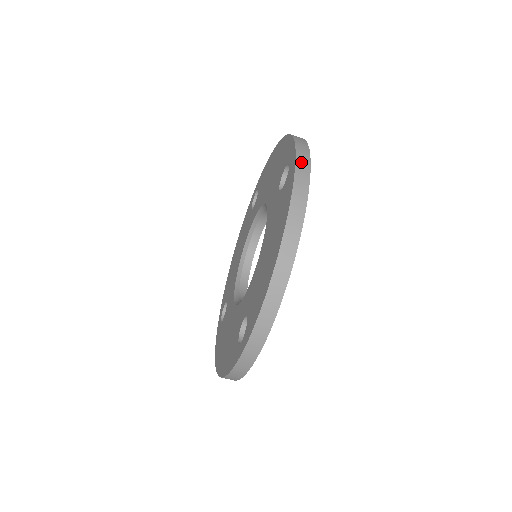
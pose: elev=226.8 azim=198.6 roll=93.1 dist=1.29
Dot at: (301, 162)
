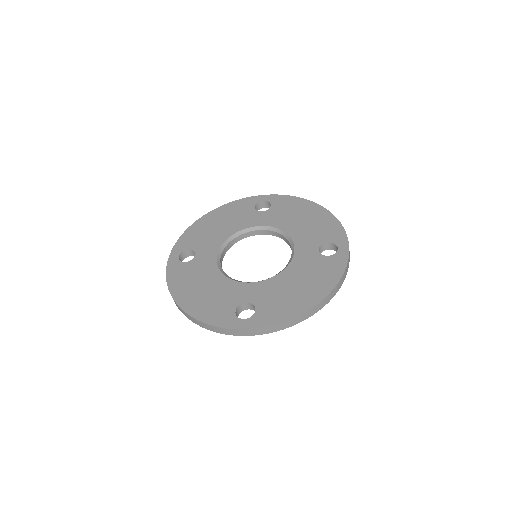
Dot at: (349, 258)
